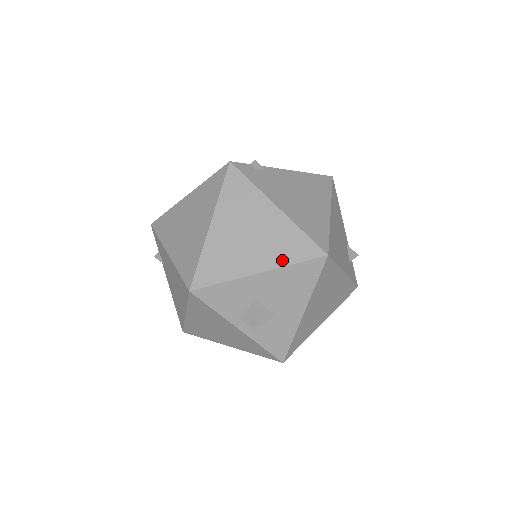
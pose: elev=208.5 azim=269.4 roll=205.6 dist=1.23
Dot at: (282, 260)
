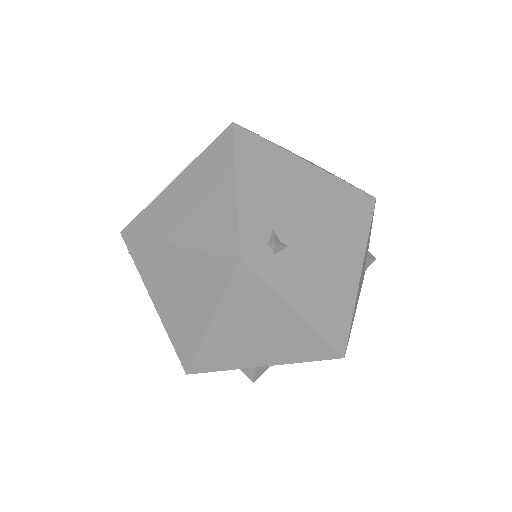
Dot at: (292, 359)
